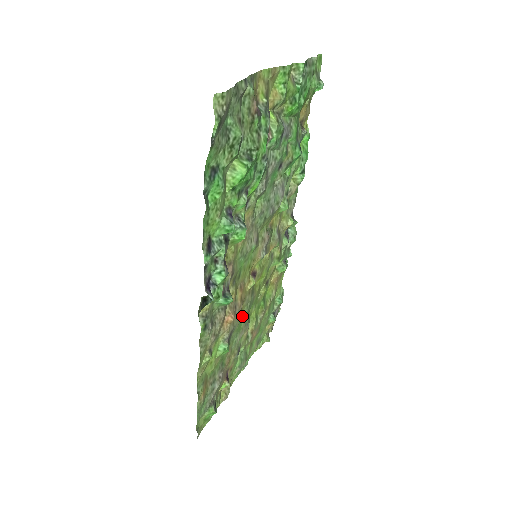
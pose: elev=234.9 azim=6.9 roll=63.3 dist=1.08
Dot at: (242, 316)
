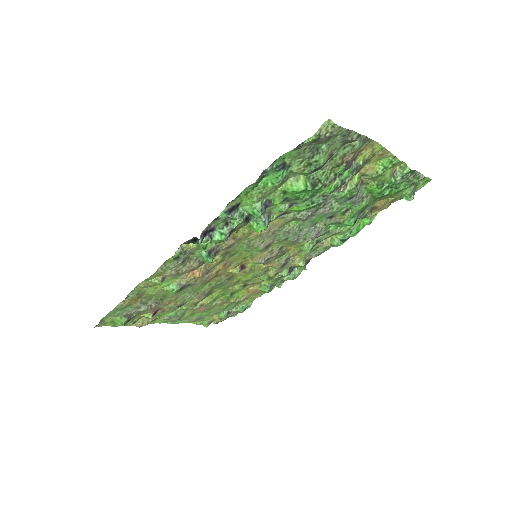
Dot at: (207, 285)
